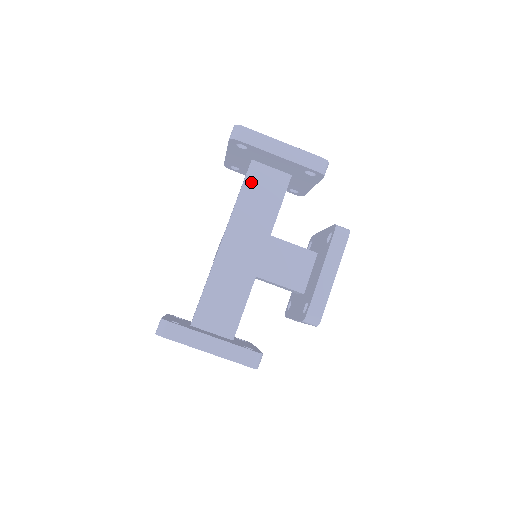
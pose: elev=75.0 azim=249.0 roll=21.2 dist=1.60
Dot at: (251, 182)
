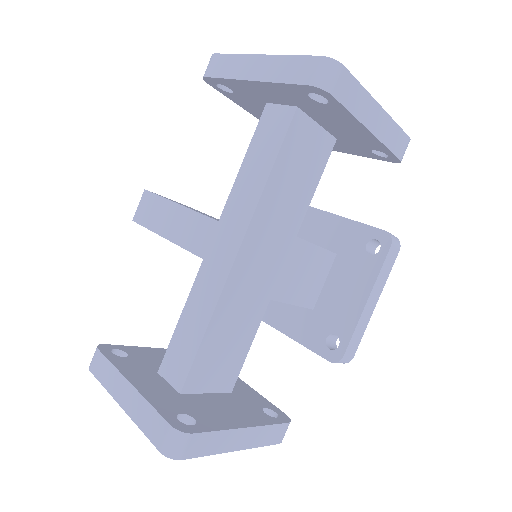
Dot at: (290, 149)
